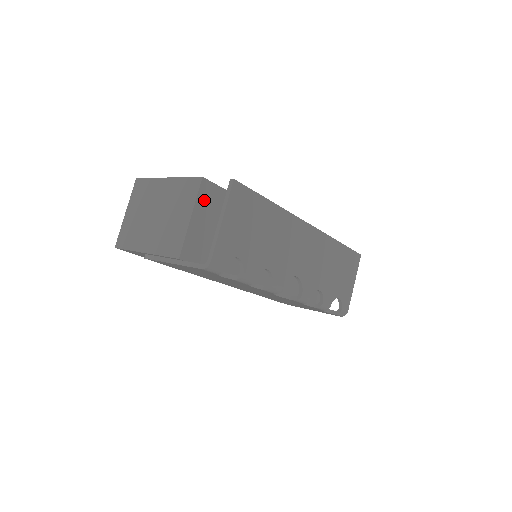
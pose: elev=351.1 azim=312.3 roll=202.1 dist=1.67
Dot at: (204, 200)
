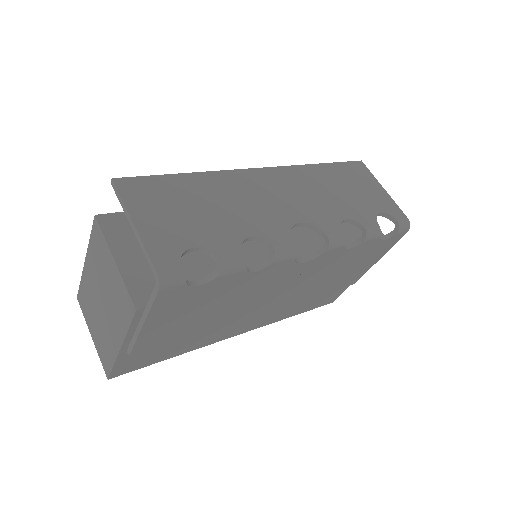
Dot at: (117, 235)
